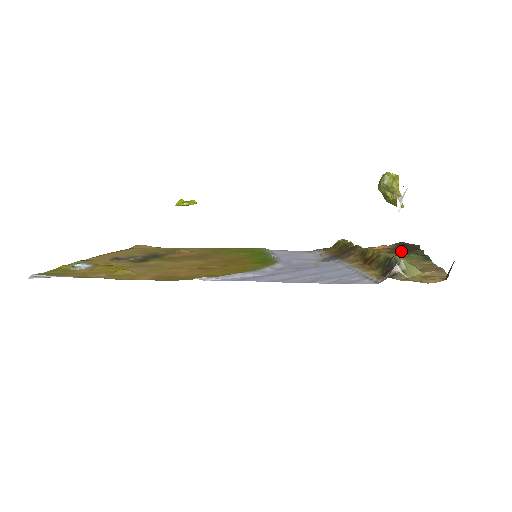
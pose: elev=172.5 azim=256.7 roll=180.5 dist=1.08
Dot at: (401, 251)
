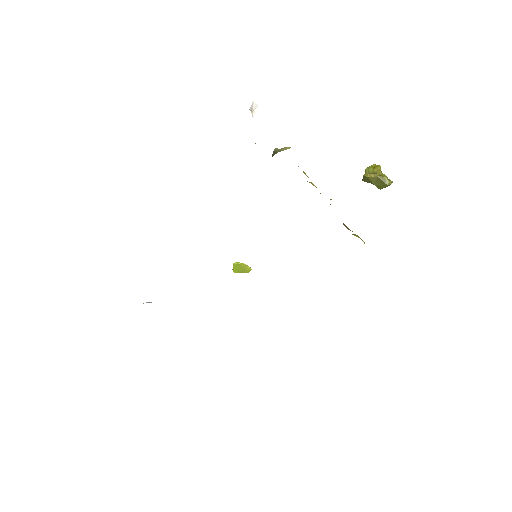
Dot at: occluded
